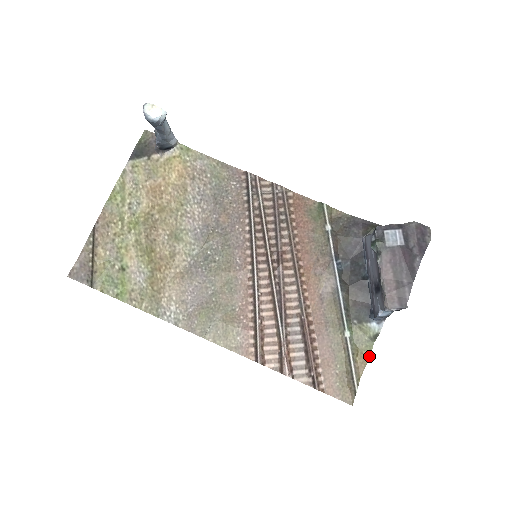
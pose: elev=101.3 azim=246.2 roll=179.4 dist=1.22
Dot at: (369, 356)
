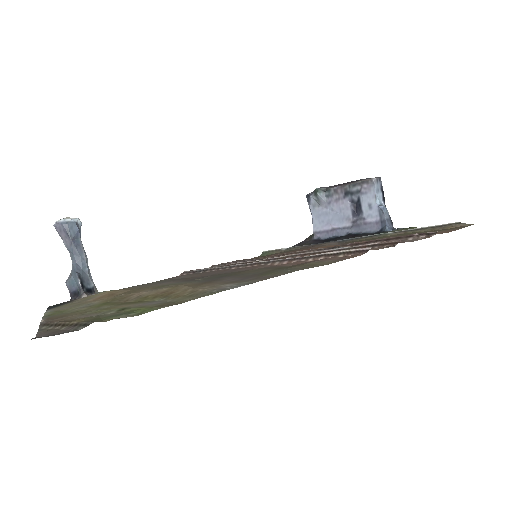
Dot at: occluded
